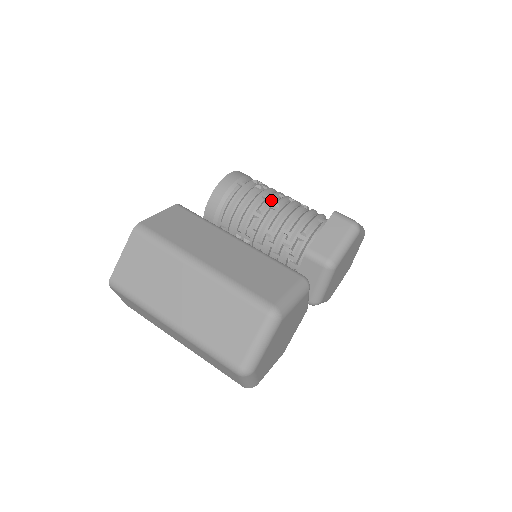
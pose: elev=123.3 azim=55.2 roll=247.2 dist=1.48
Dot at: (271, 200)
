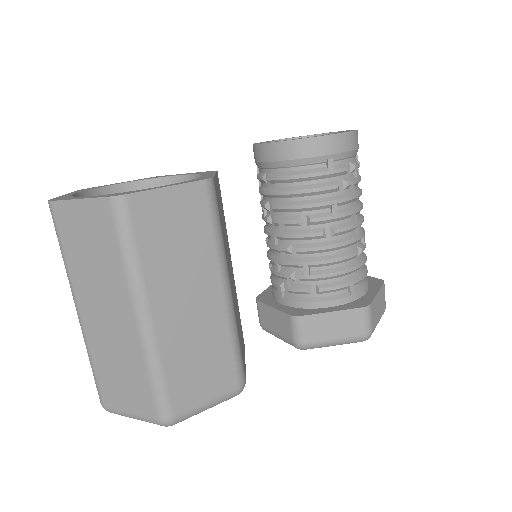
Dot at: (335, 220)
